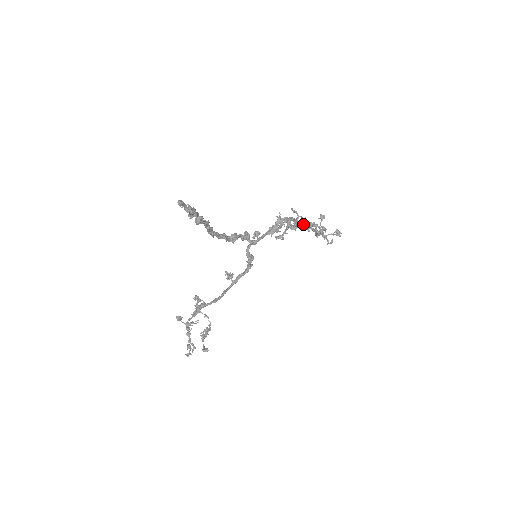
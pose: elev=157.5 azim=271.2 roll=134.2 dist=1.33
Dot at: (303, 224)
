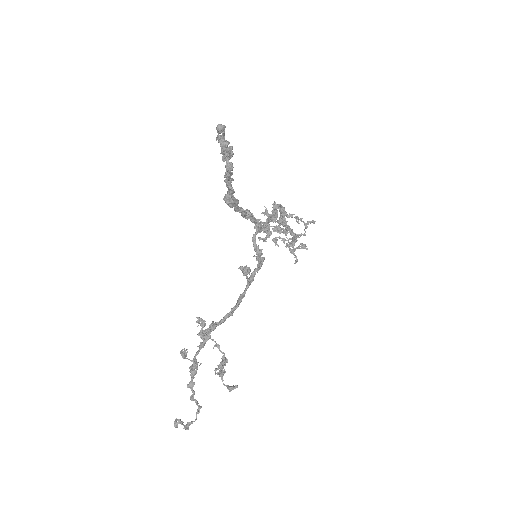
Dot at: occluded
